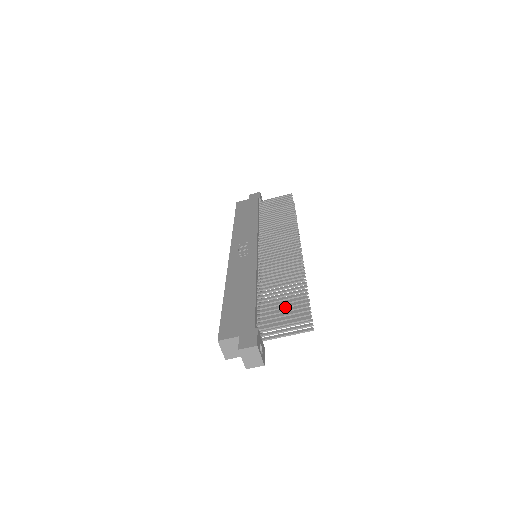
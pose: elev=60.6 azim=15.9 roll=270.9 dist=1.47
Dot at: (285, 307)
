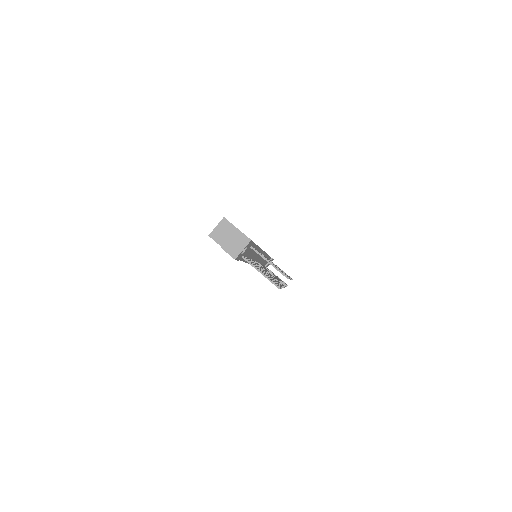
Dot at: occluded
